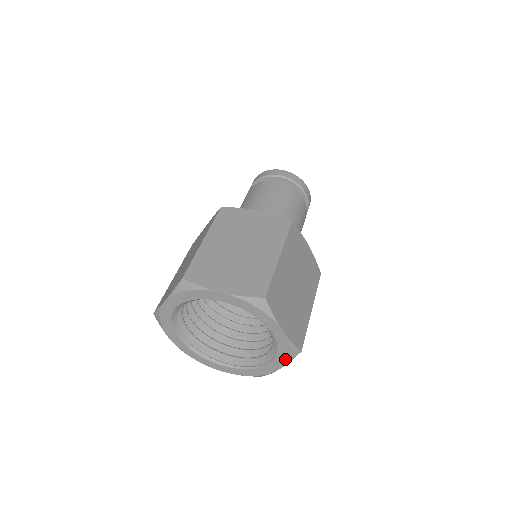
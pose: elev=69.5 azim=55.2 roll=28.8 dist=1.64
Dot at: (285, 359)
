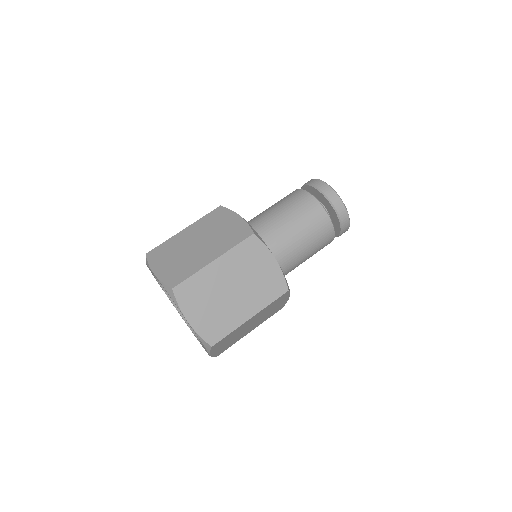
Dot at: (205, 348)
